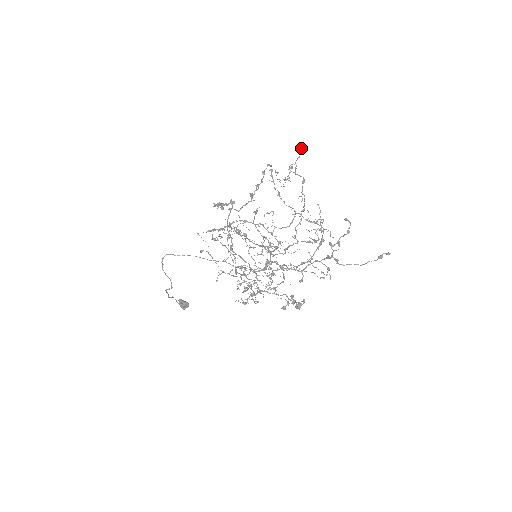
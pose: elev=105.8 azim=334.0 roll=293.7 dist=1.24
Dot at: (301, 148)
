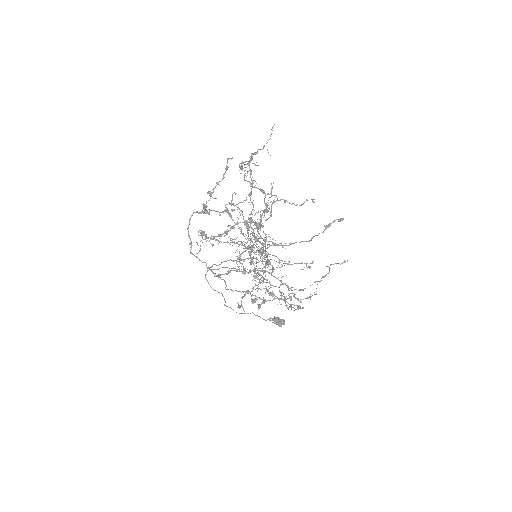
Dot at: occluded
